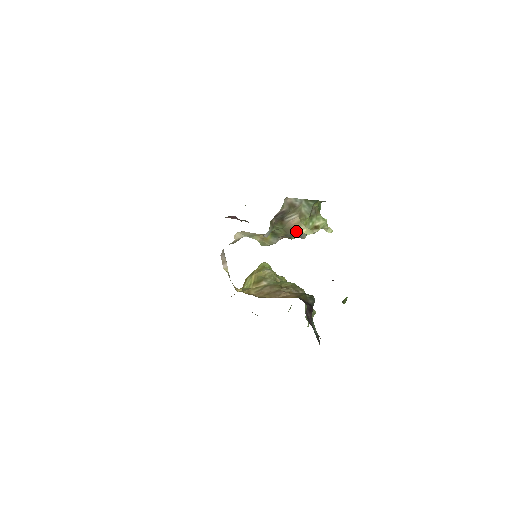
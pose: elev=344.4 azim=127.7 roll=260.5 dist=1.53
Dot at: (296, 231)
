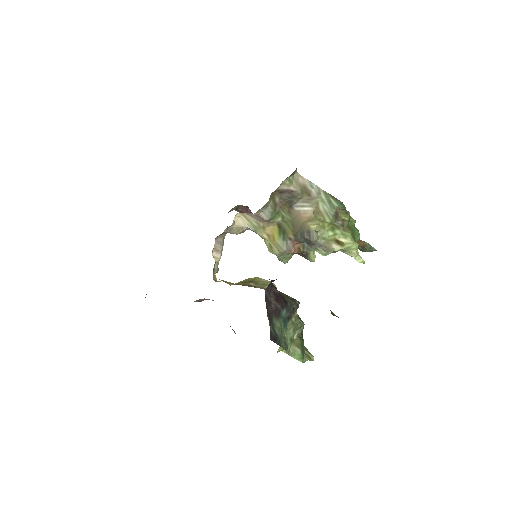
Dot at: (305, 227)
